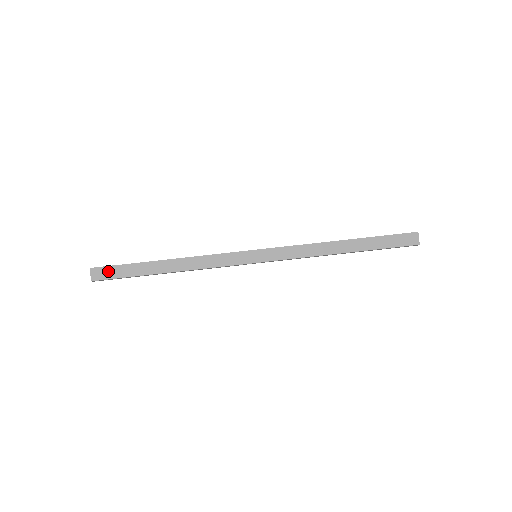
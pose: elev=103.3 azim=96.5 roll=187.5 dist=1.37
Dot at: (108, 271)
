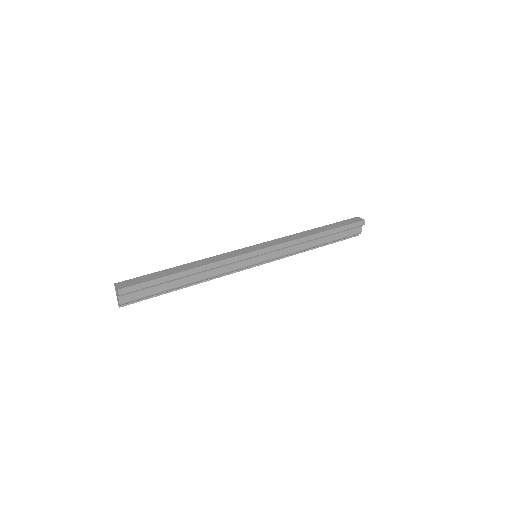
Dot at: (132, 281)
